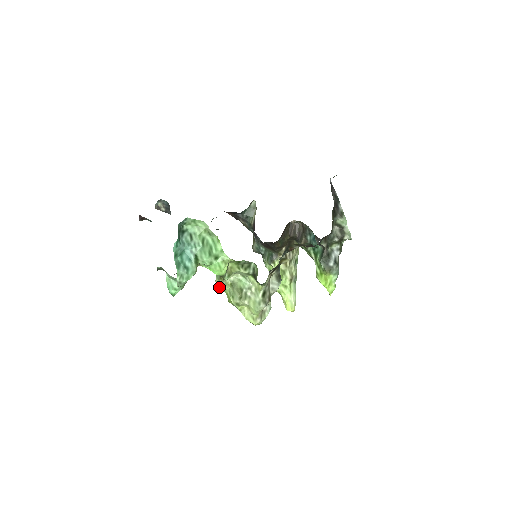
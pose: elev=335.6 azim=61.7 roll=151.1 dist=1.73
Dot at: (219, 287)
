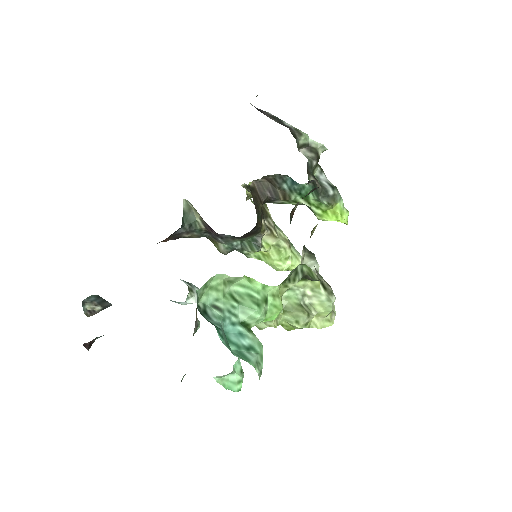
Dot at: (275, 327)
